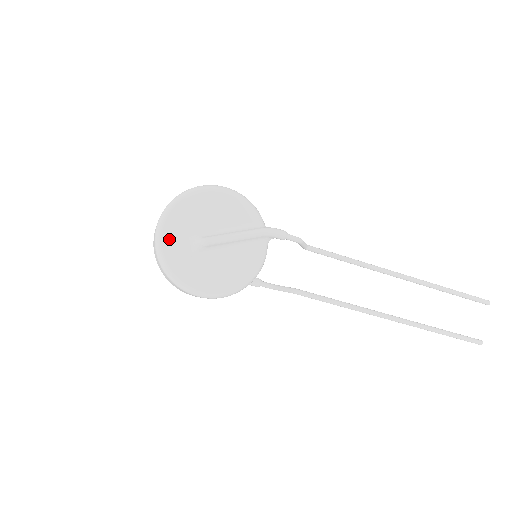
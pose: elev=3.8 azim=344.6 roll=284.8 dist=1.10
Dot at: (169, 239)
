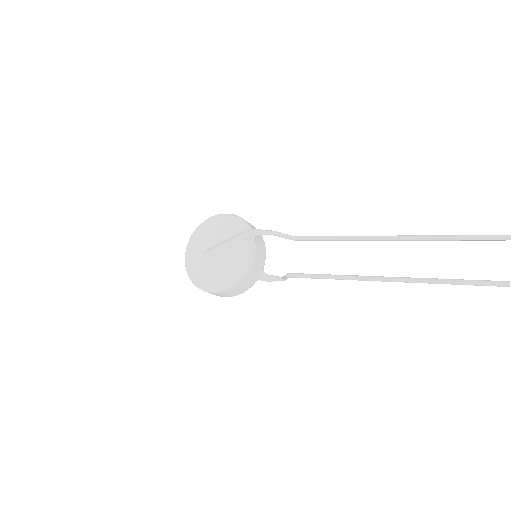
Dot at: (190, 258)
